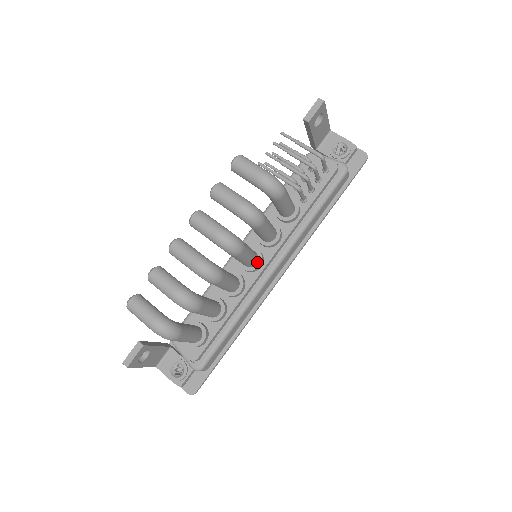
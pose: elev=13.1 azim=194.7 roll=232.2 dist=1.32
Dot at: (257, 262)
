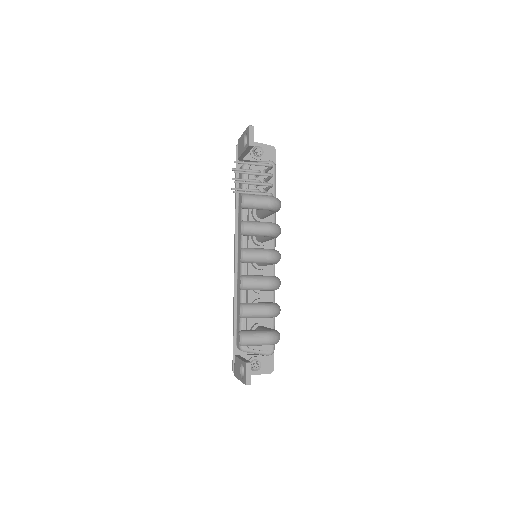
Dot at: occluded
